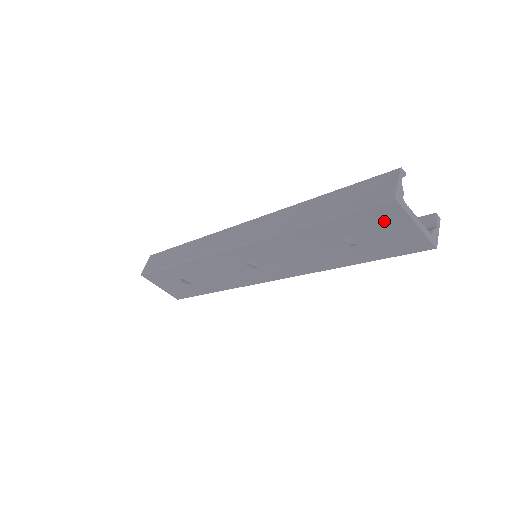
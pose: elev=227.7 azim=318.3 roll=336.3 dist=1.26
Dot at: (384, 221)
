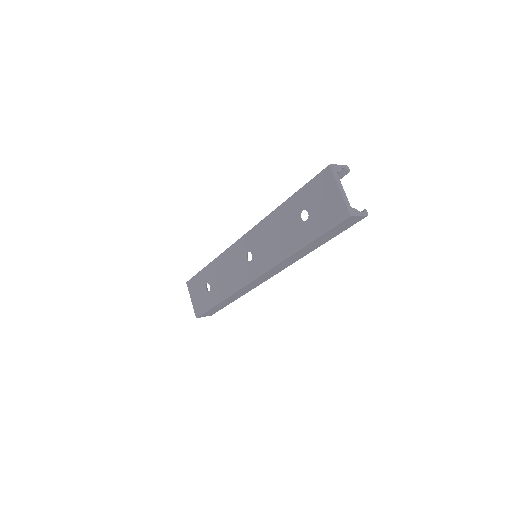
Dot at: (323, 188)
